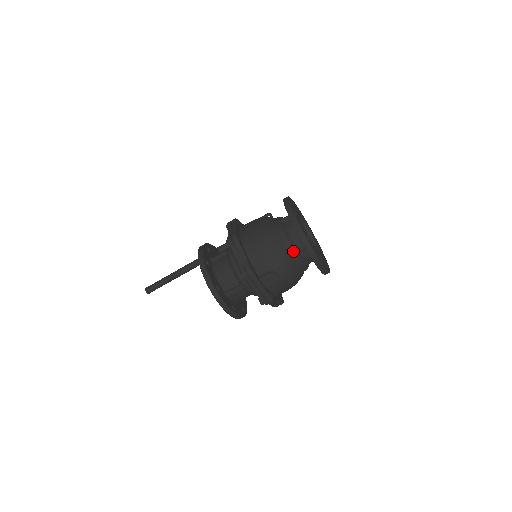
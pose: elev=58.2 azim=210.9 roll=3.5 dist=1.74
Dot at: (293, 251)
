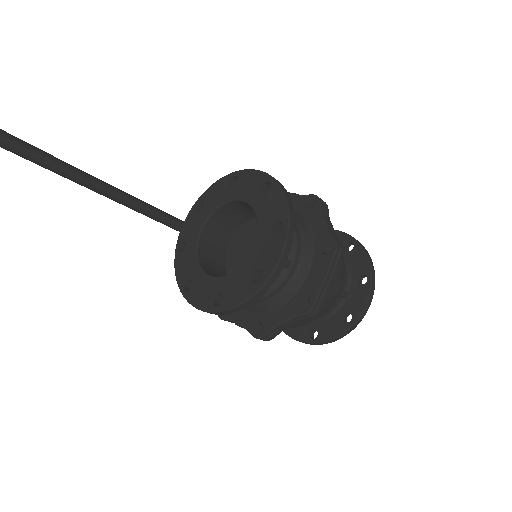
Dot at: occluded
